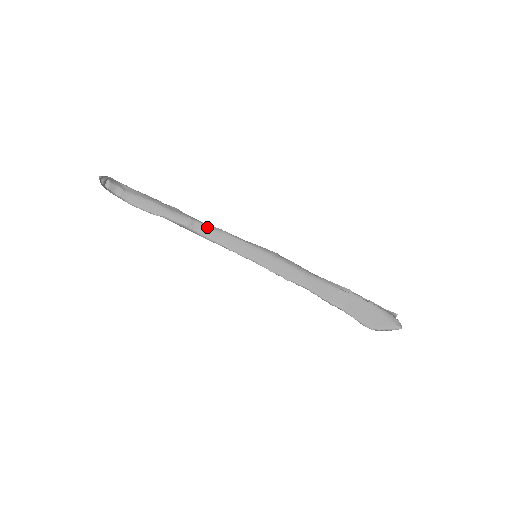
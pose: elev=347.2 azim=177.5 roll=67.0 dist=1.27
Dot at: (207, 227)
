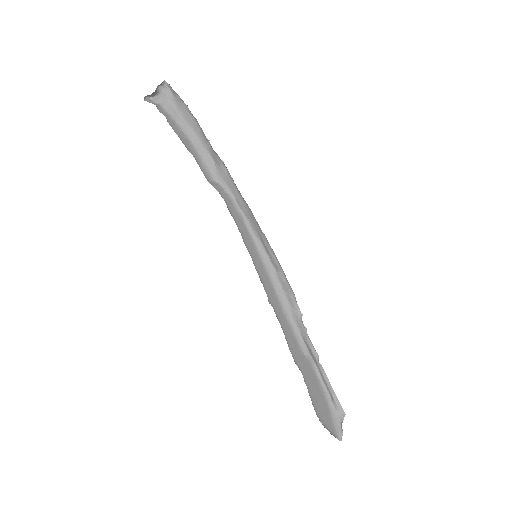
Dot at: (229, 197)
